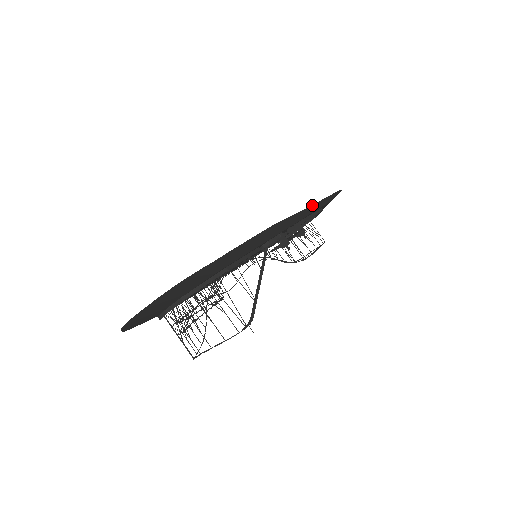
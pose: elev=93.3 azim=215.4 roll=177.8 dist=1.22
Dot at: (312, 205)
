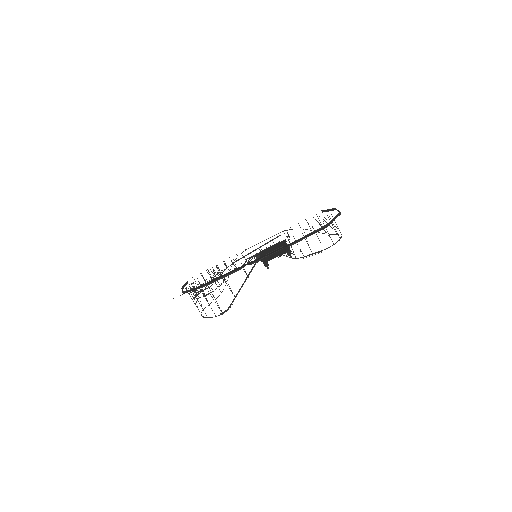
Dot at: (292, 242)
